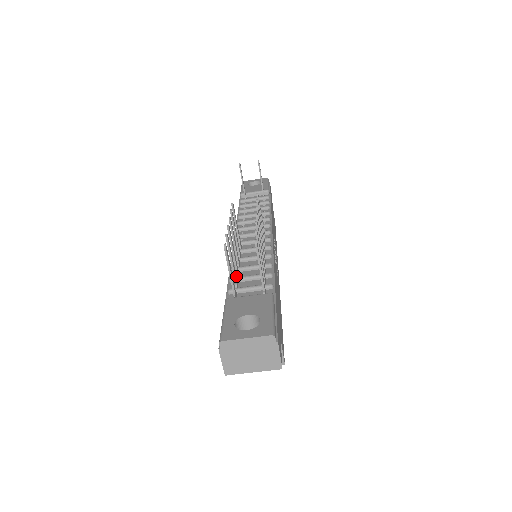
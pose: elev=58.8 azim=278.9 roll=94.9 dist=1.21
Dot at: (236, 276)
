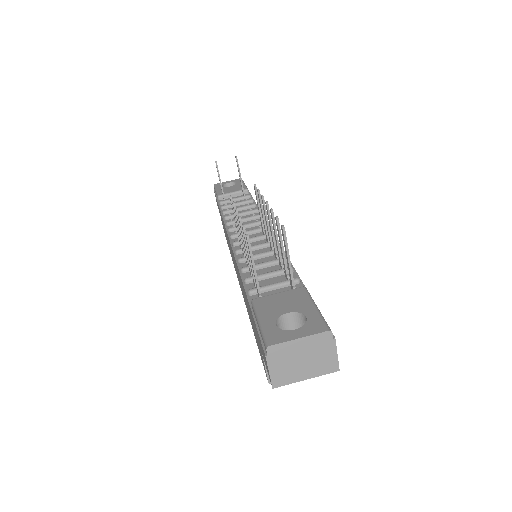
Dot at: (251, 275)
